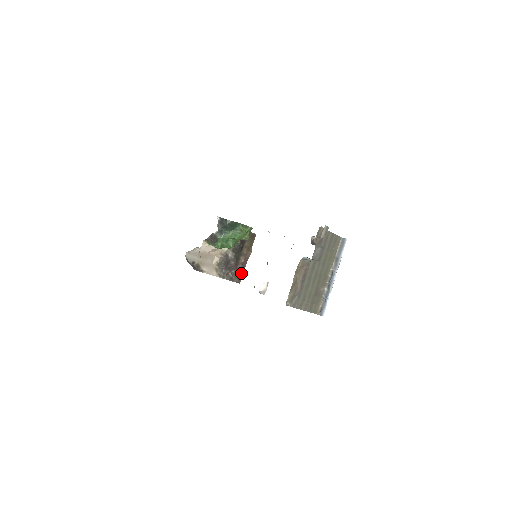
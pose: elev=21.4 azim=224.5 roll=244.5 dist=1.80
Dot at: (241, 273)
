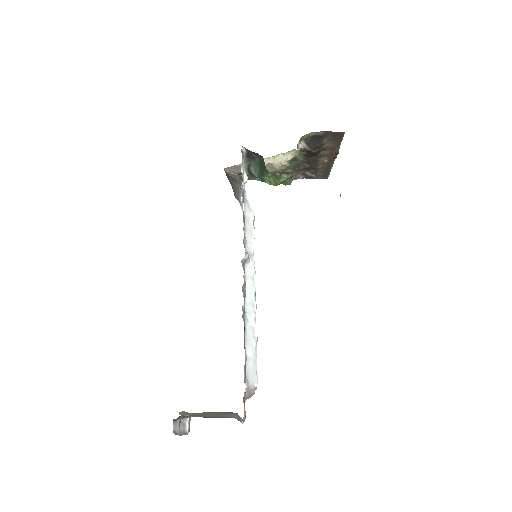
Dot at: (327, 171)
